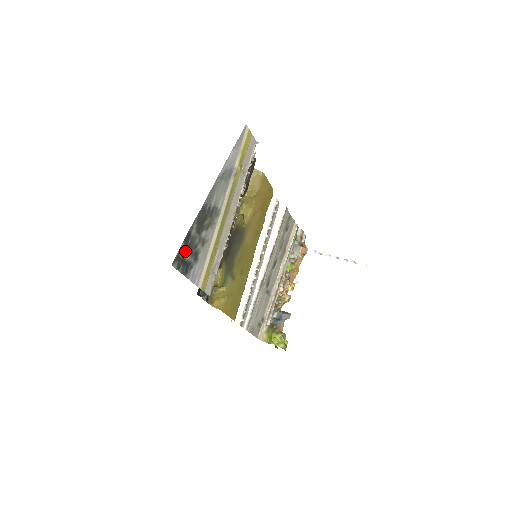
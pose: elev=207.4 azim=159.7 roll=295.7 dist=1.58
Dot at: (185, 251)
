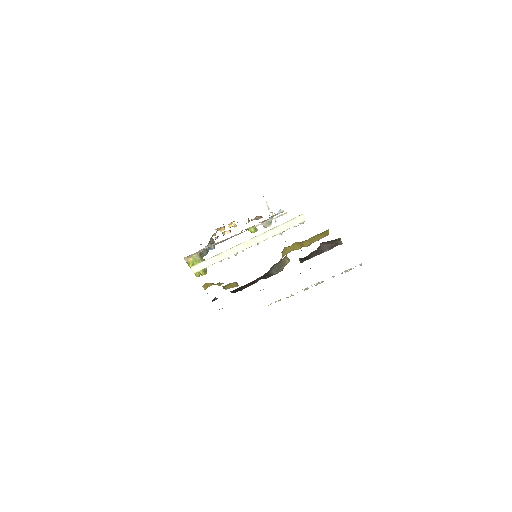
Dot at: occluded
